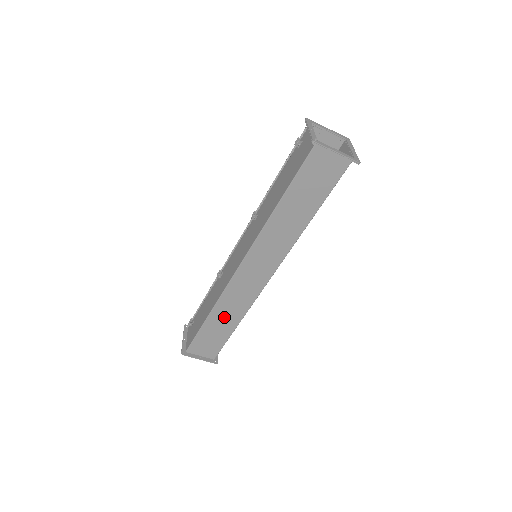
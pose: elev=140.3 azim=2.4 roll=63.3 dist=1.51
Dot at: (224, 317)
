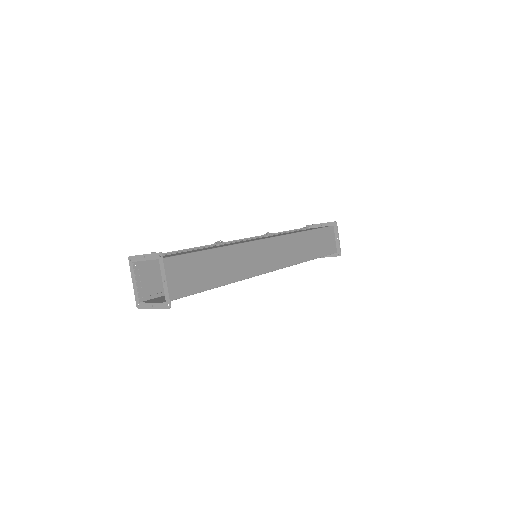
Dot at: (223, 264)
